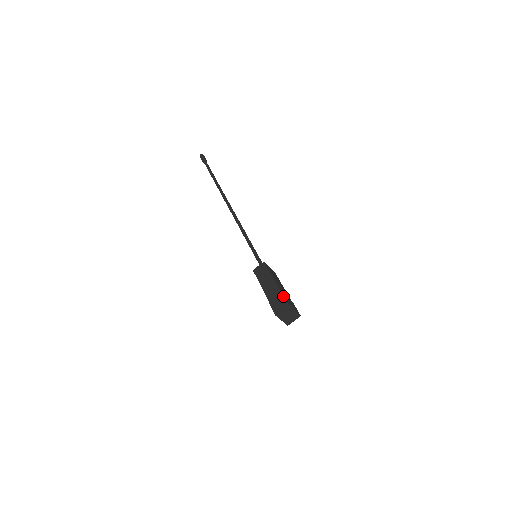
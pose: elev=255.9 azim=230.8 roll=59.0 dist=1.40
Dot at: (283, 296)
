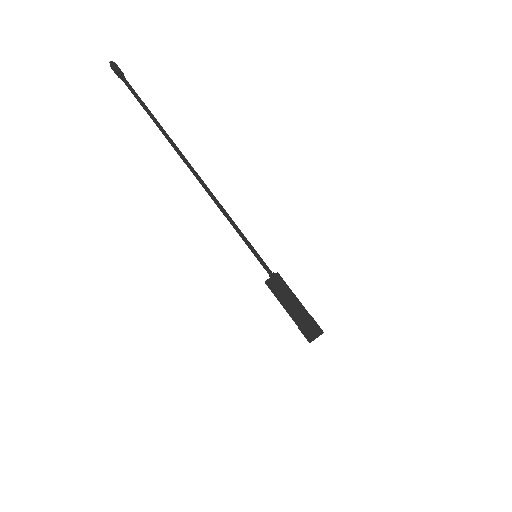
Dot at: (315, 321)
